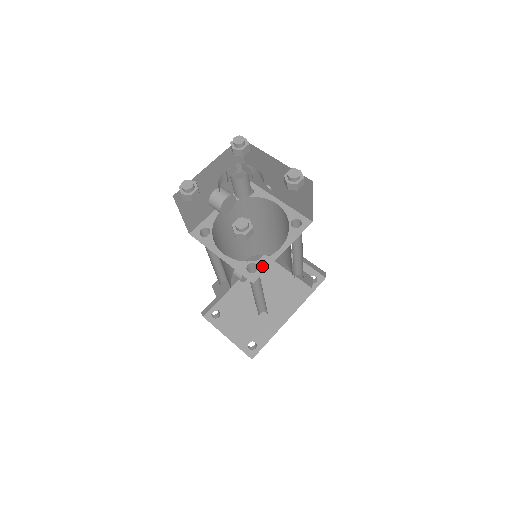
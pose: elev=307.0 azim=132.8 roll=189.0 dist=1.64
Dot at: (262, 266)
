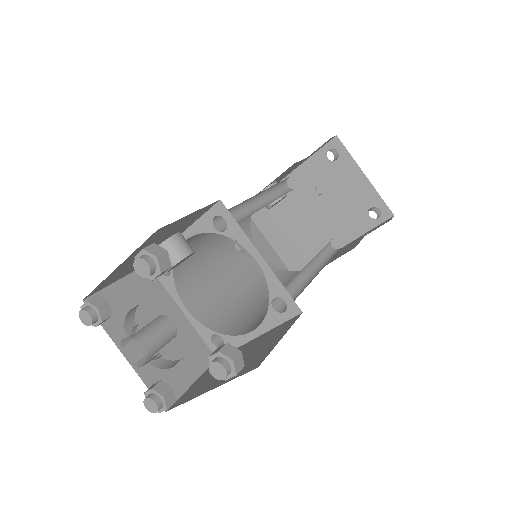
Dot at: occluded
